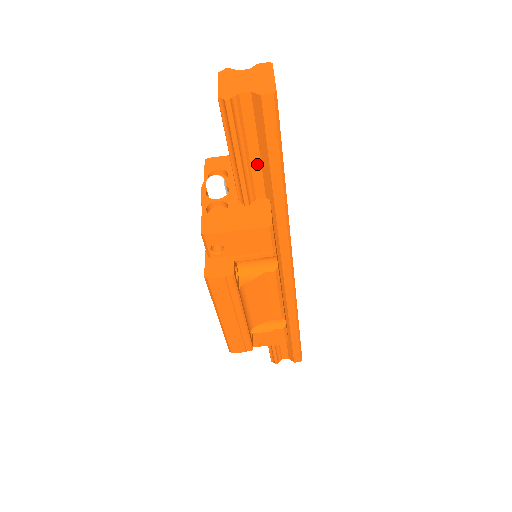
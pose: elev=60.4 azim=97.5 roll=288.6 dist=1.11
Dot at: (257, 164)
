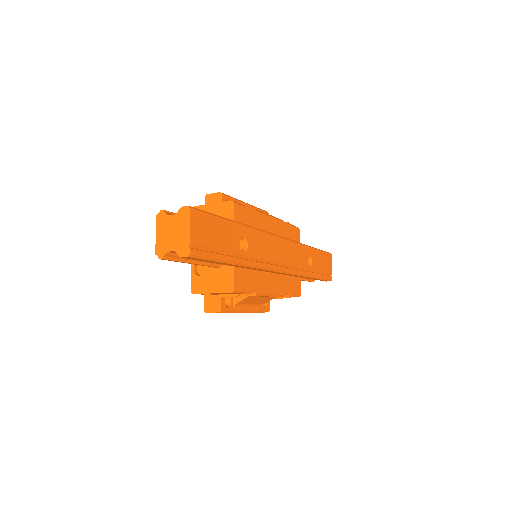
Dot at: occluded
